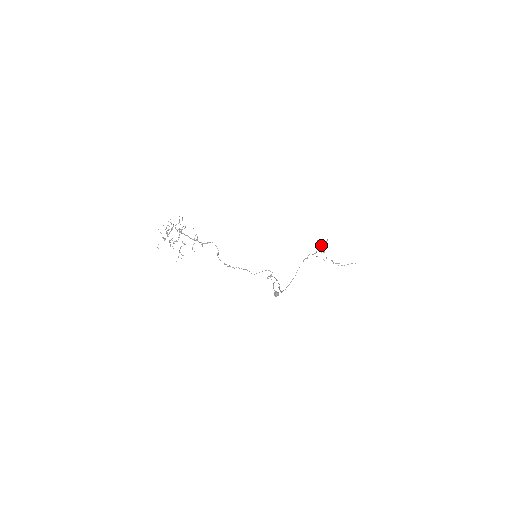
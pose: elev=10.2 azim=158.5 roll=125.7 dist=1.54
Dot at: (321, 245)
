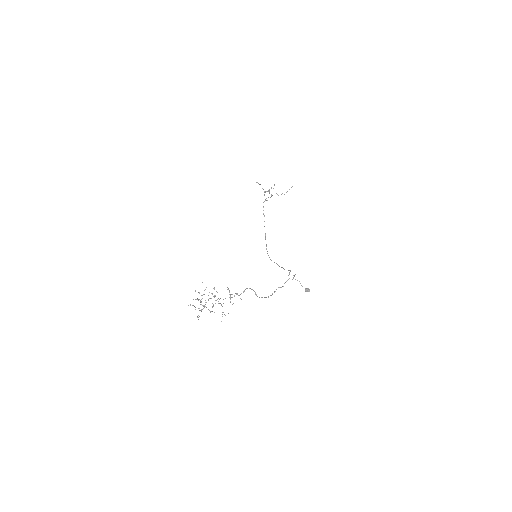
Dot at: (269, 190)
